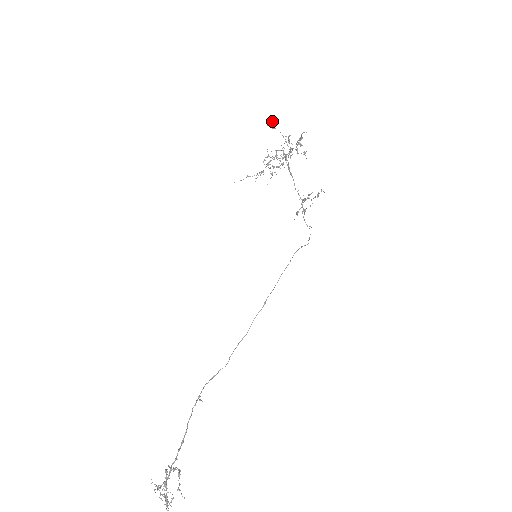
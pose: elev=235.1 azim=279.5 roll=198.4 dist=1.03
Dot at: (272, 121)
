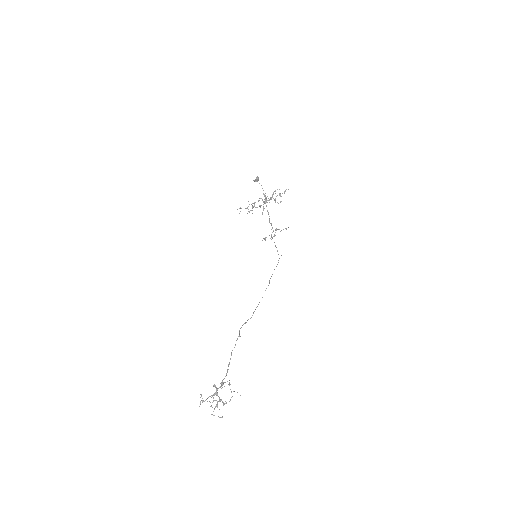
Dot at: (258, 178)
